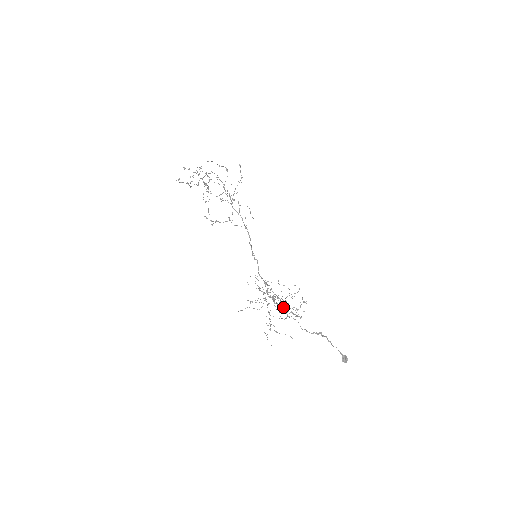
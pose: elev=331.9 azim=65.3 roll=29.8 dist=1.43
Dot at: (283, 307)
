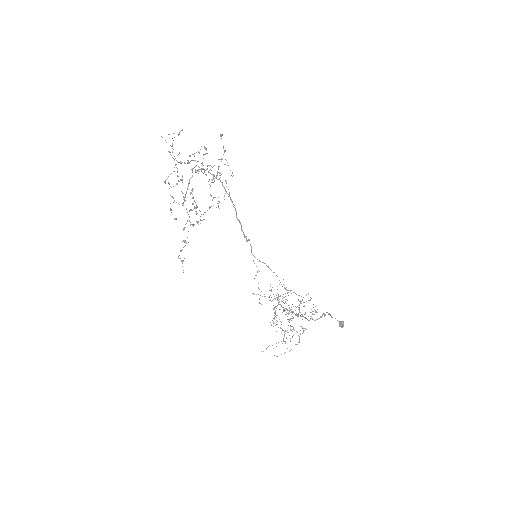
Dot at: occluded
